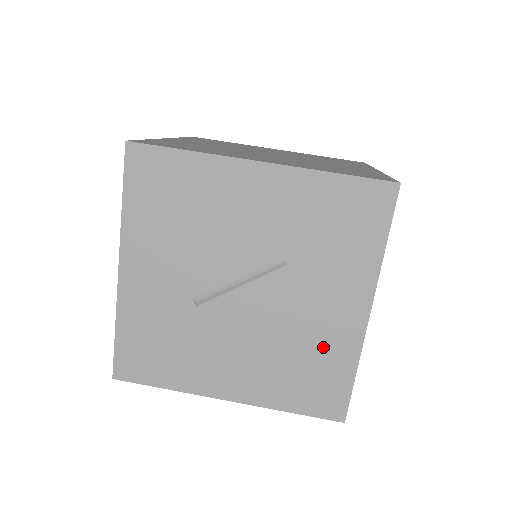
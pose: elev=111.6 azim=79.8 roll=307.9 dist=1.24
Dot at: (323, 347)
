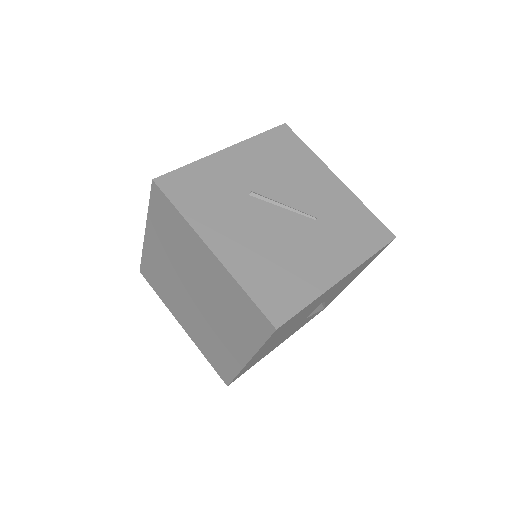
Dot at: (302, 273)
